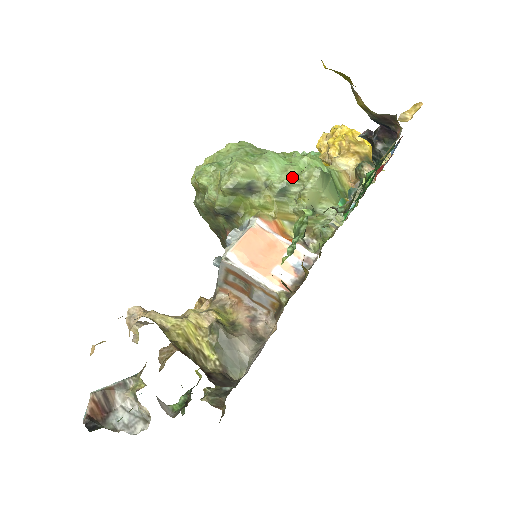
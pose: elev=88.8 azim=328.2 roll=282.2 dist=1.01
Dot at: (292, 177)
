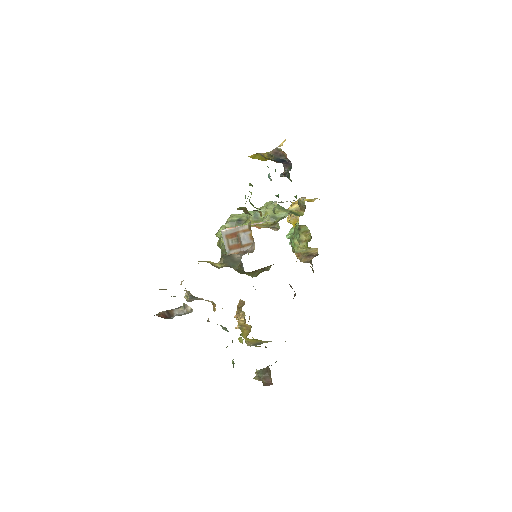
Dot at: (258, 208)
